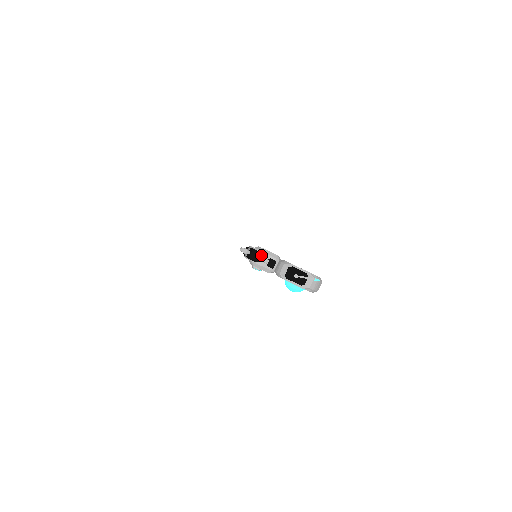
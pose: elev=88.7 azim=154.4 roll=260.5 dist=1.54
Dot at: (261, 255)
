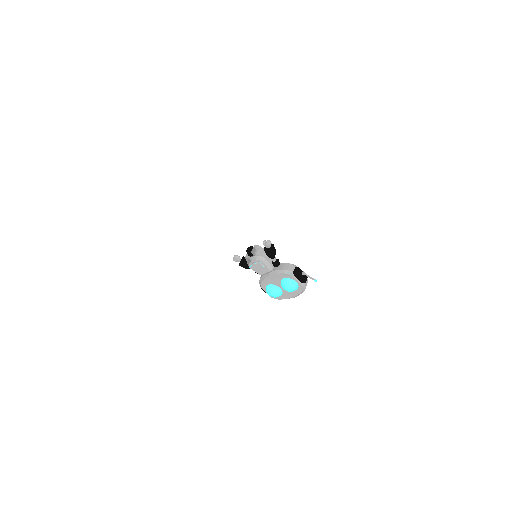
Dot at: occluded
